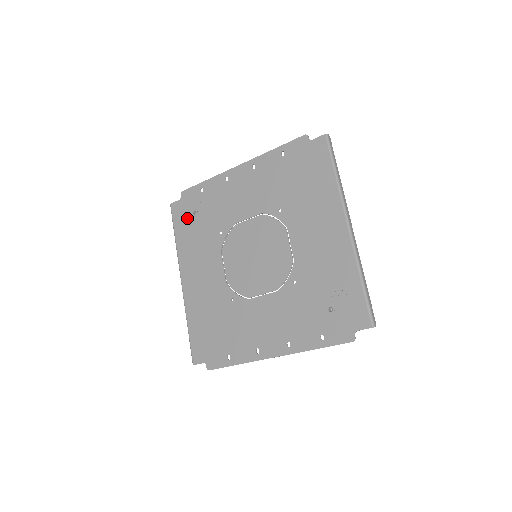
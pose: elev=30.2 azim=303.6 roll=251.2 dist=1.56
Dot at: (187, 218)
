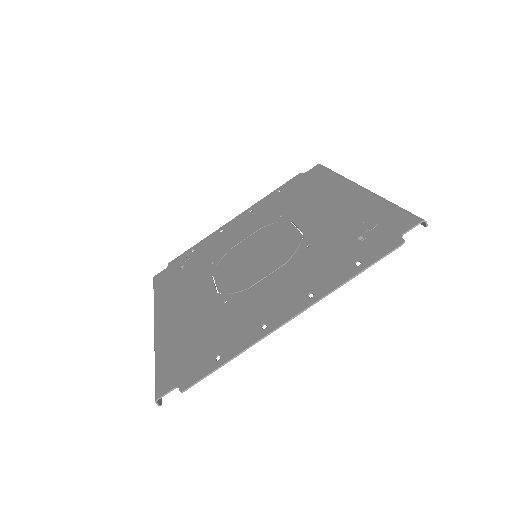
Dot at: (172, 275)
